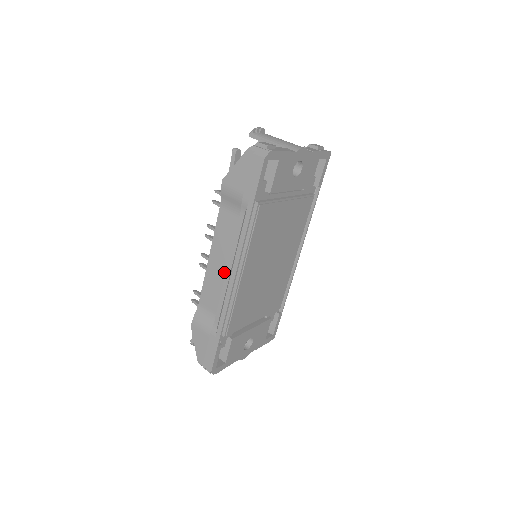
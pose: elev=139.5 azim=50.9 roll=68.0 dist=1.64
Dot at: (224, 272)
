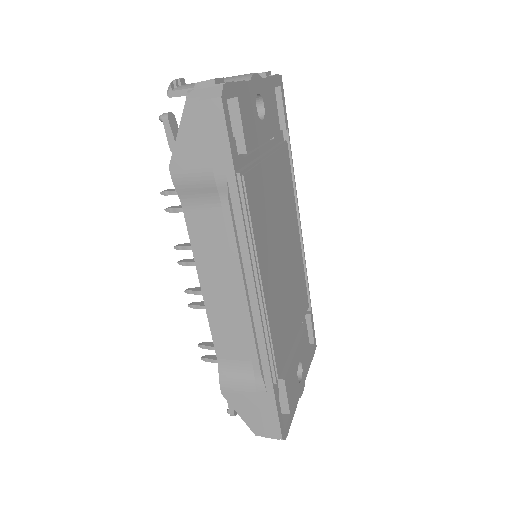
Dot at: (234, 298)
